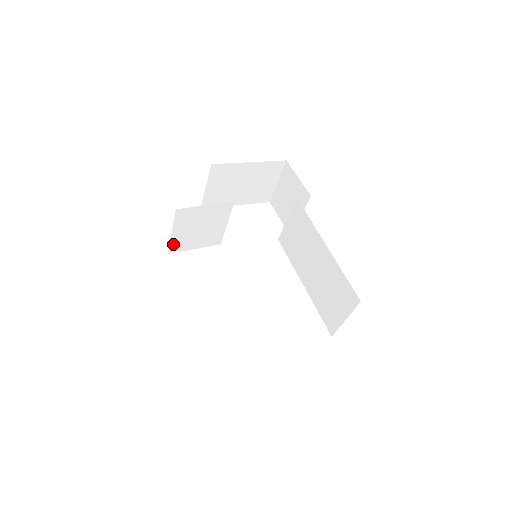
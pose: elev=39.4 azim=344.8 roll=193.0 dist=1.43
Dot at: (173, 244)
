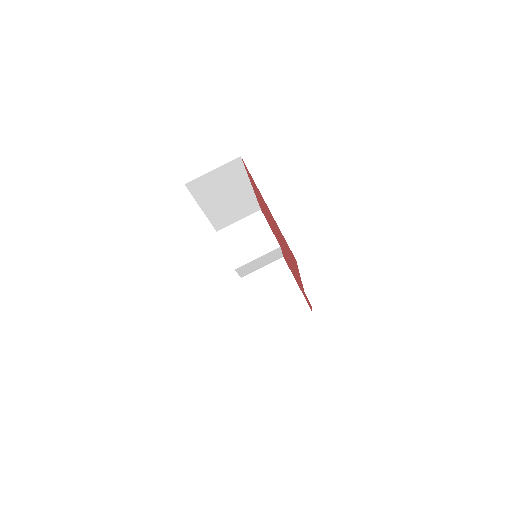
Dot at: (227, 229)
